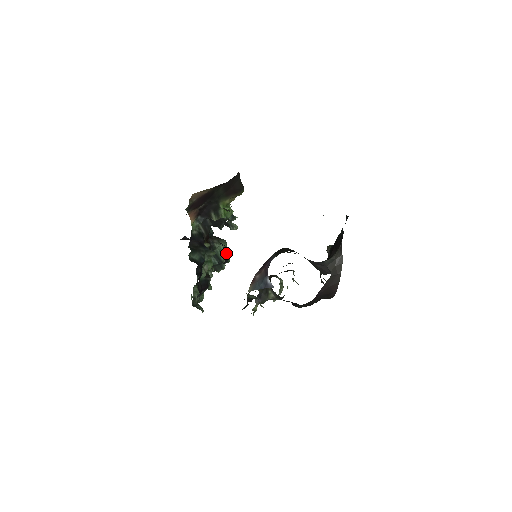
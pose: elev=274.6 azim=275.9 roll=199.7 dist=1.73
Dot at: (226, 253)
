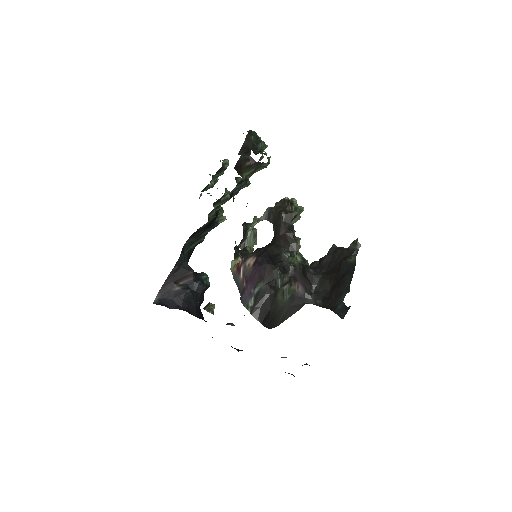
Dot at: occluded
